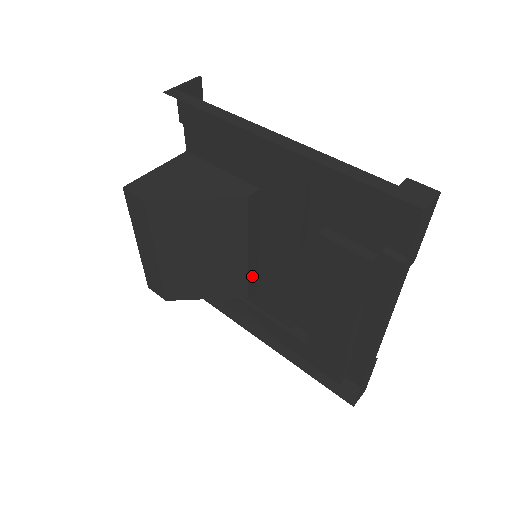
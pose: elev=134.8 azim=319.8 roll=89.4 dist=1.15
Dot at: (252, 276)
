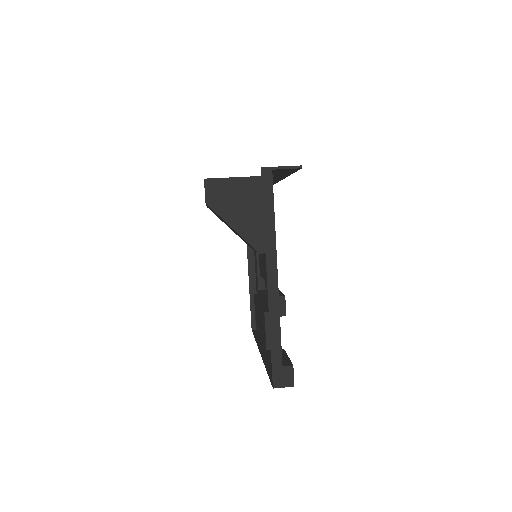
Dot at: occluded
